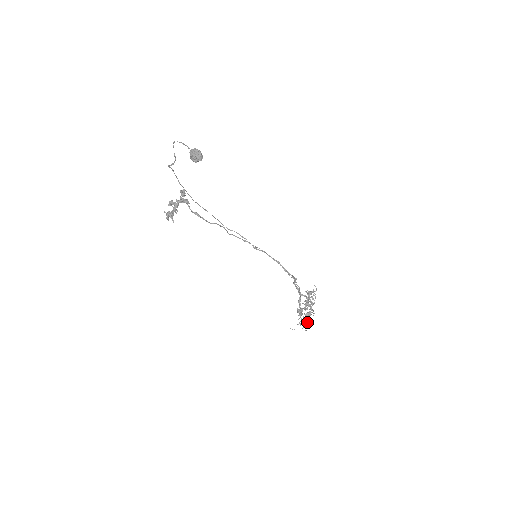
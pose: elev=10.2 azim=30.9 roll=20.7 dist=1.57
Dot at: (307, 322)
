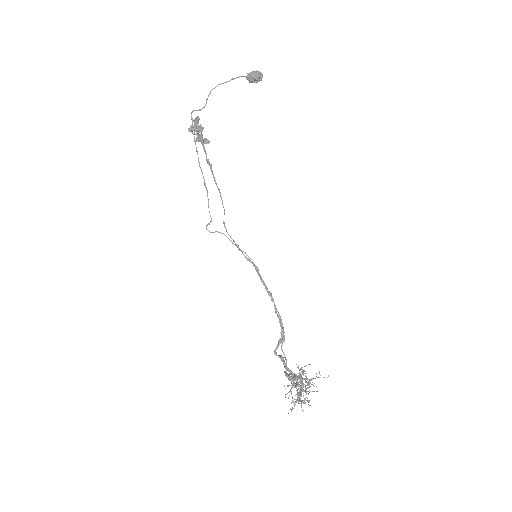
Dot at: occluded
